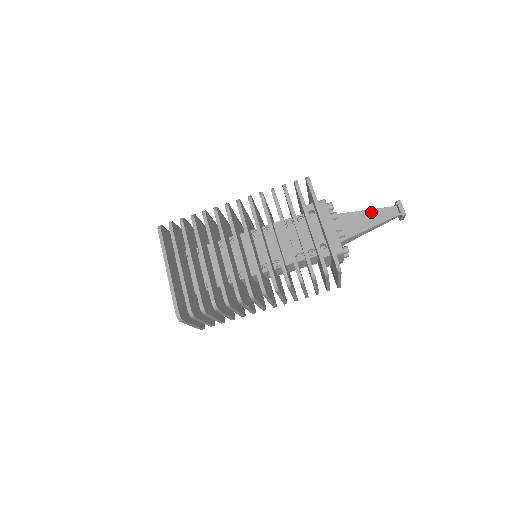
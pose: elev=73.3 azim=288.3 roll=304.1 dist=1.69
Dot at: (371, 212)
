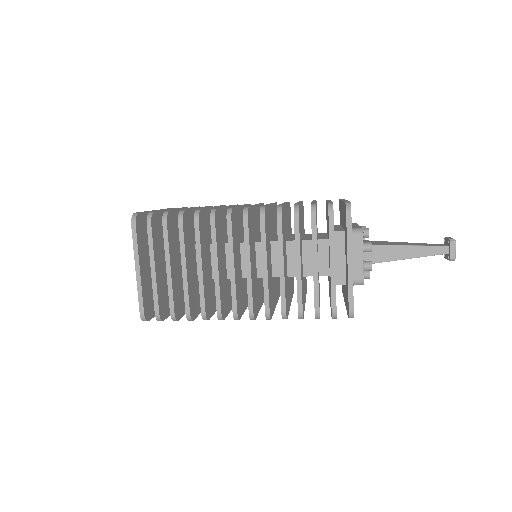
Dot at: occluded
